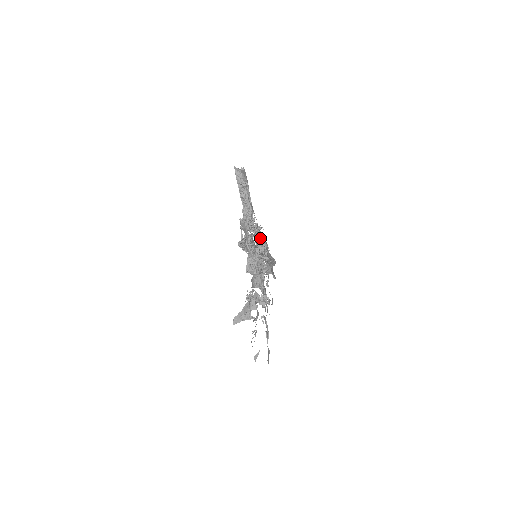
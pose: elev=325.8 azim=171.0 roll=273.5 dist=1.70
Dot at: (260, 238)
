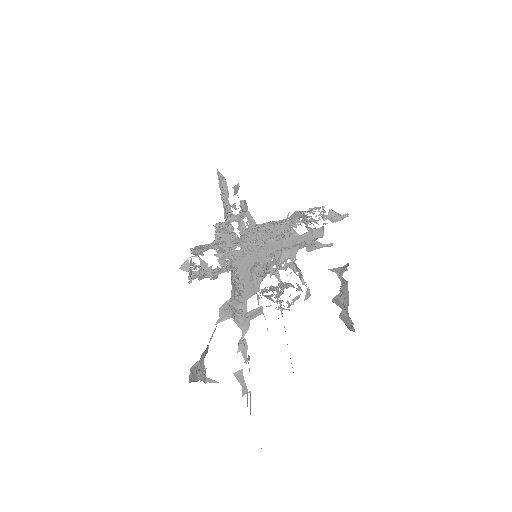
Dot at: (286, 219)
